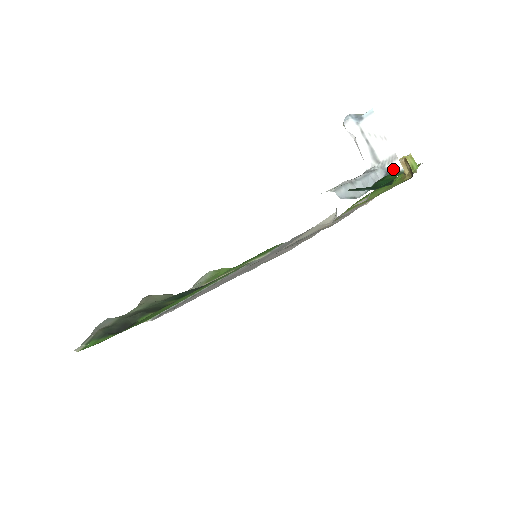
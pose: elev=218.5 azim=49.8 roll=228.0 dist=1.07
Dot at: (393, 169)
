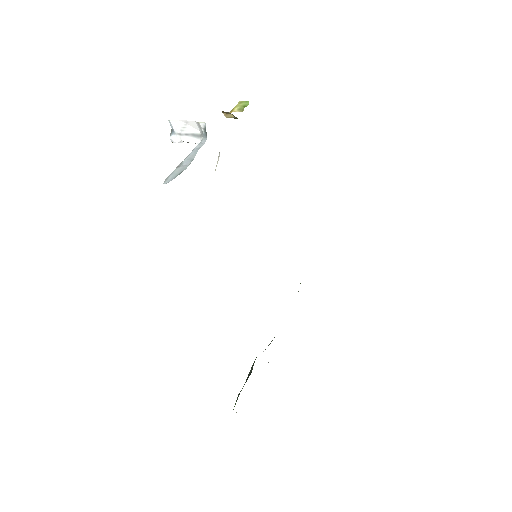
Dot at: (204, 129)
